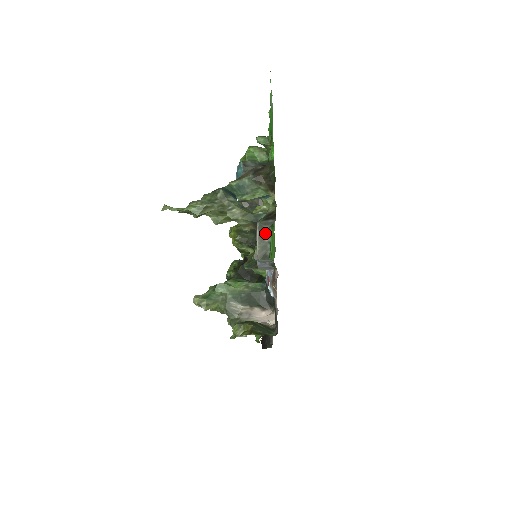
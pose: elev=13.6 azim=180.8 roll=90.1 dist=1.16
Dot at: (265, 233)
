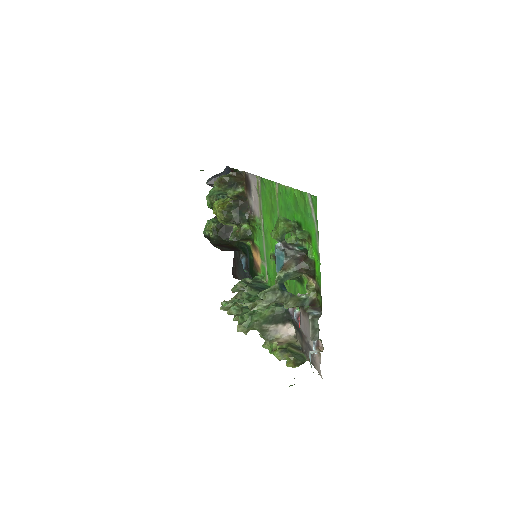
Dot at: (315, 323)
